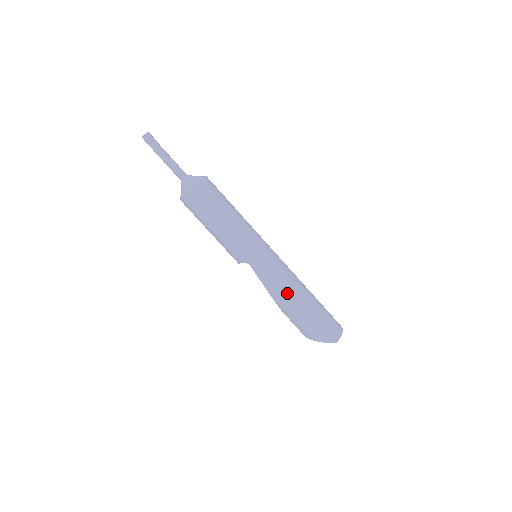
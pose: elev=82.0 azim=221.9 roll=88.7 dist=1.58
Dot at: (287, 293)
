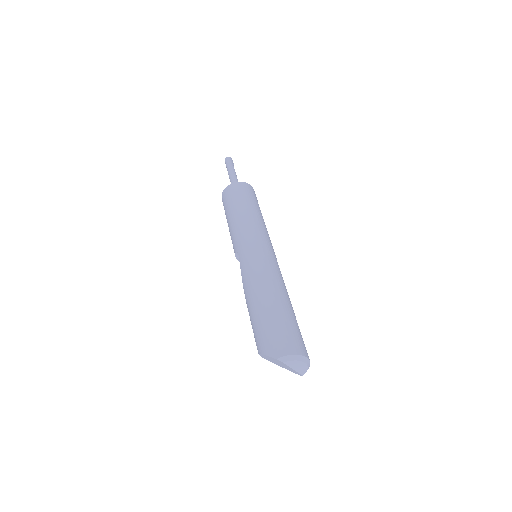
Dot at: (256, 285)
